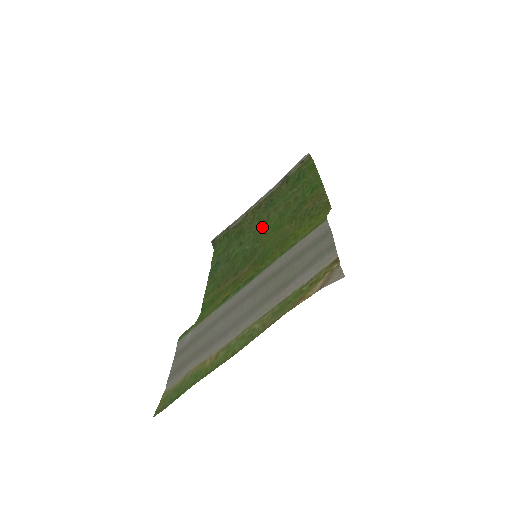
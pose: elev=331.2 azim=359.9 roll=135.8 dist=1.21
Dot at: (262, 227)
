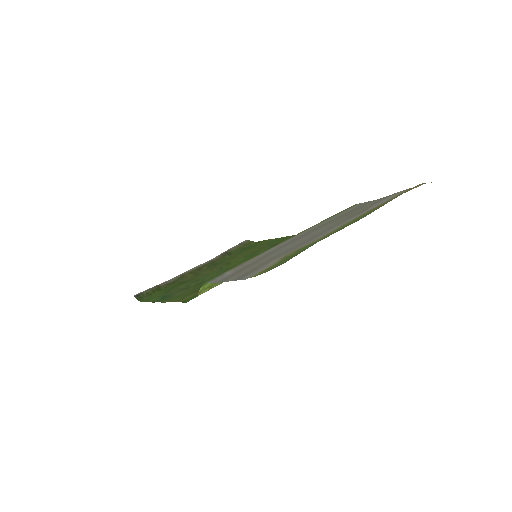
Dot at: (225, 267)
